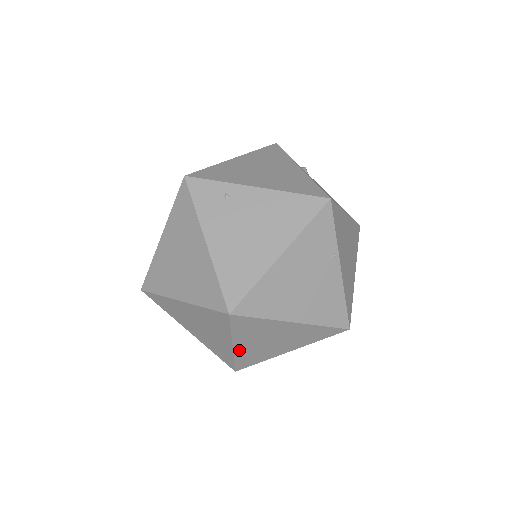
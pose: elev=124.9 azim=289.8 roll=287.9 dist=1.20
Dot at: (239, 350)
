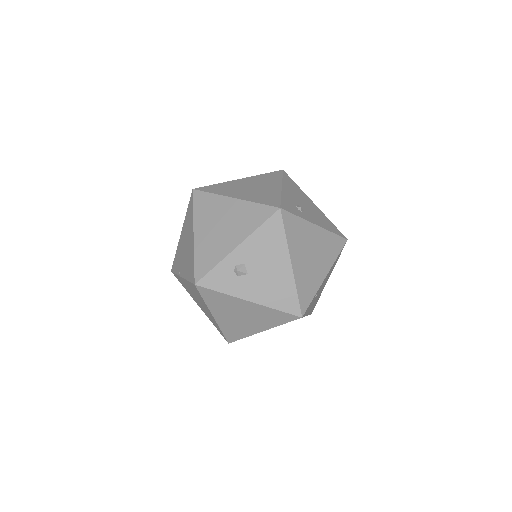
Dot at: occluded
